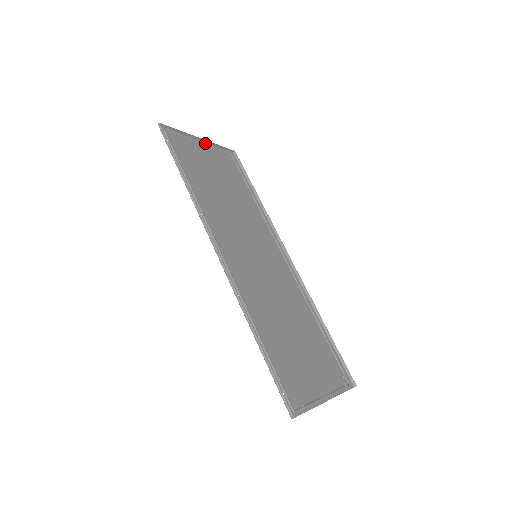
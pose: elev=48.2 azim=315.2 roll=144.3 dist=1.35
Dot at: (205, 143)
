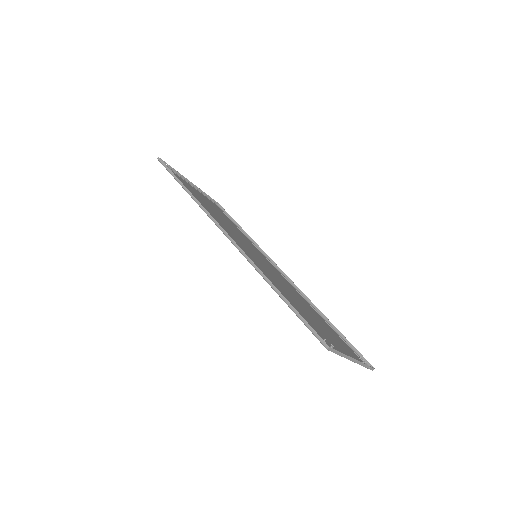
Dot at: occluded
